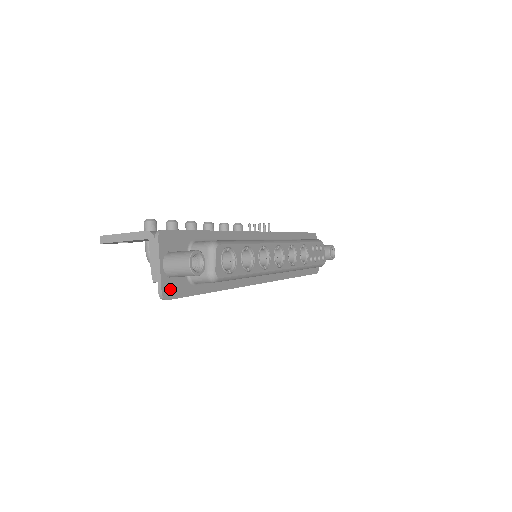
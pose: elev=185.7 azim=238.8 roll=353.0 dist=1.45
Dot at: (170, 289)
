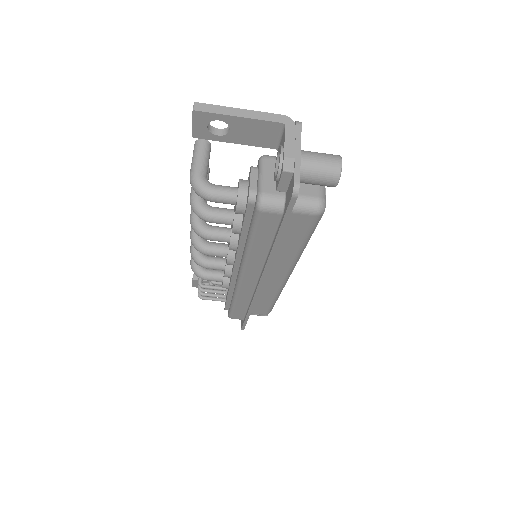
Dot at: occluded
